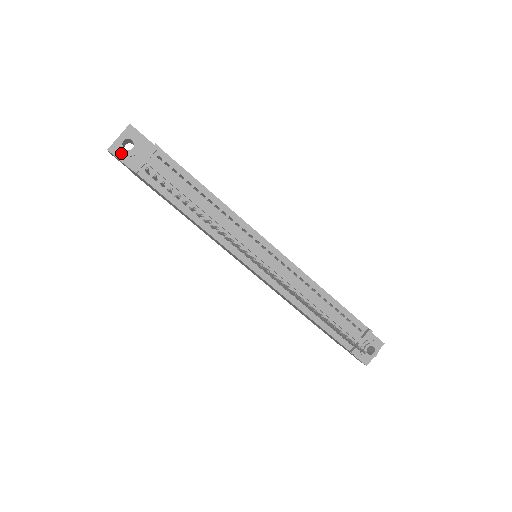
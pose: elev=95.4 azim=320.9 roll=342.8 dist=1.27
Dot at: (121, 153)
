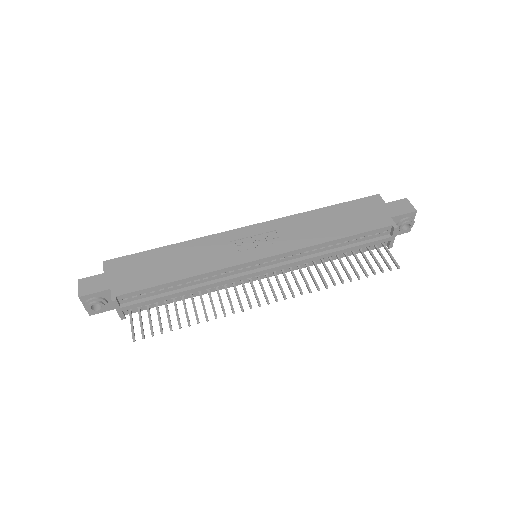
Dot at: (99, 312)
